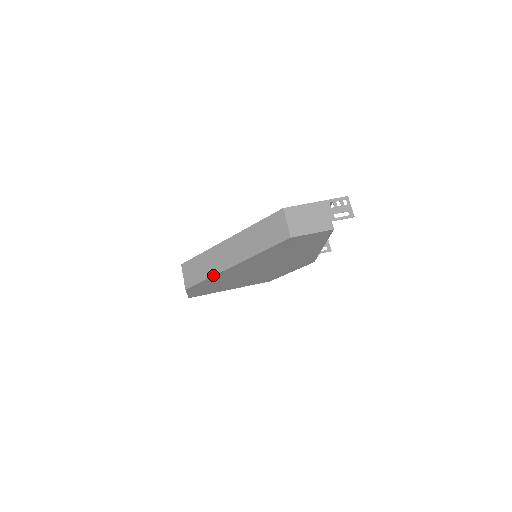
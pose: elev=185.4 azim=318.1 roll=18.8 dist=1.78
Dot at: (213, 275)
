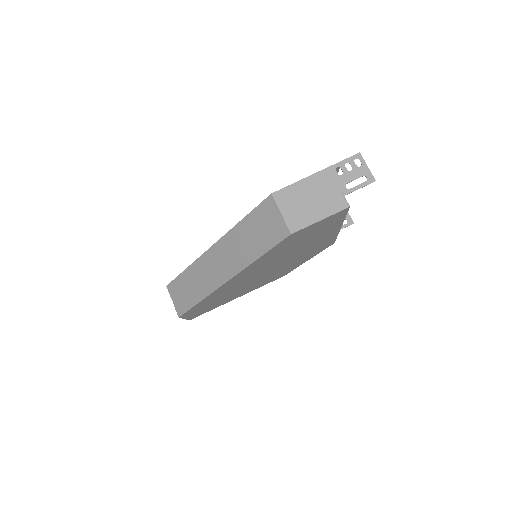
Dot at: (205, 296)
